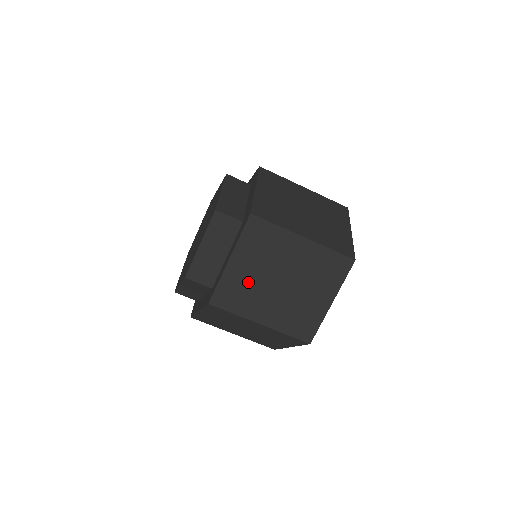
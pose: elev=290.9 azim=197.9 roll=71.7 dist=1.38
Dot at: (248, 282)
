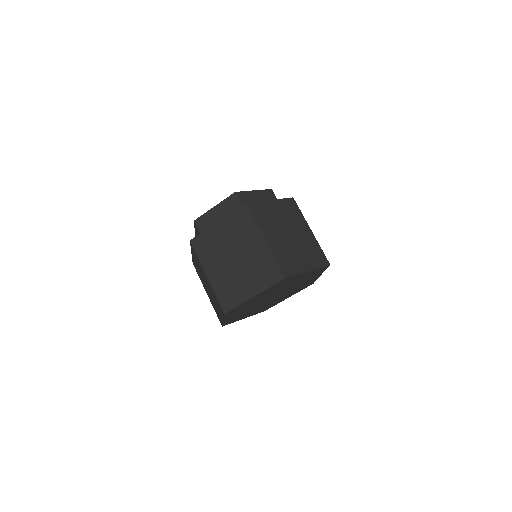
Dot at: (218, 244)
